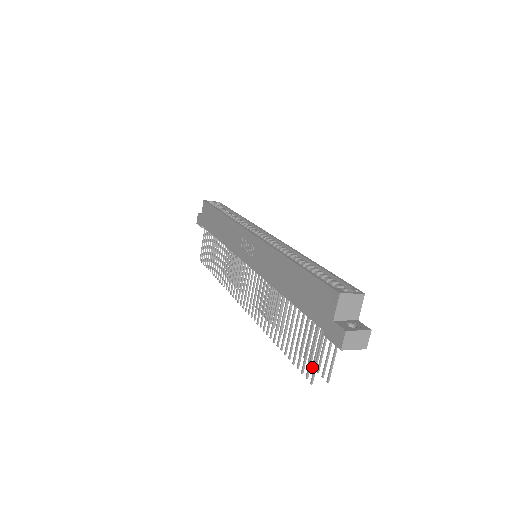
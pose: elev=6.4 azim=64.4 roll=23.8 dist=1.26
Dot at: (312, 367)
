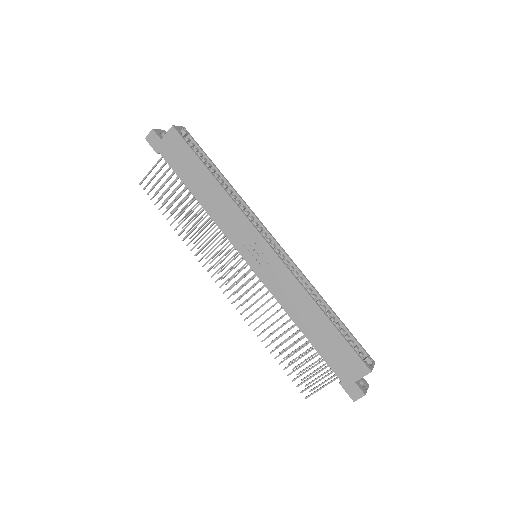
Dot at: occluded
